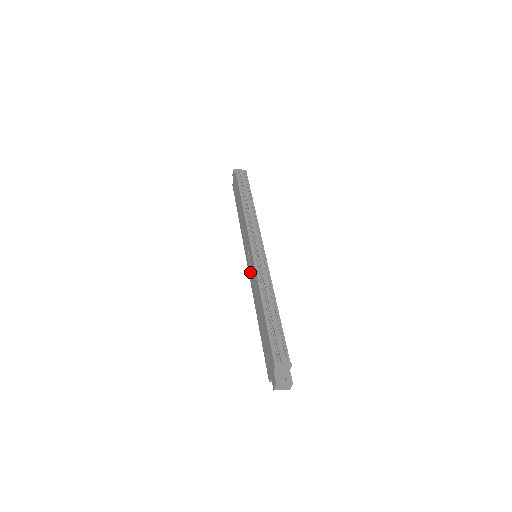
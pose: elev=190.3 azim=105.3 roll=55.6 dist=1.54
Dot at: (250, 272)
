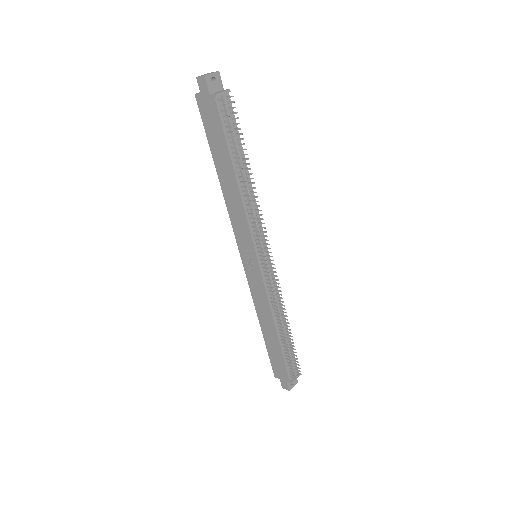
Dot at: (250, 276)
